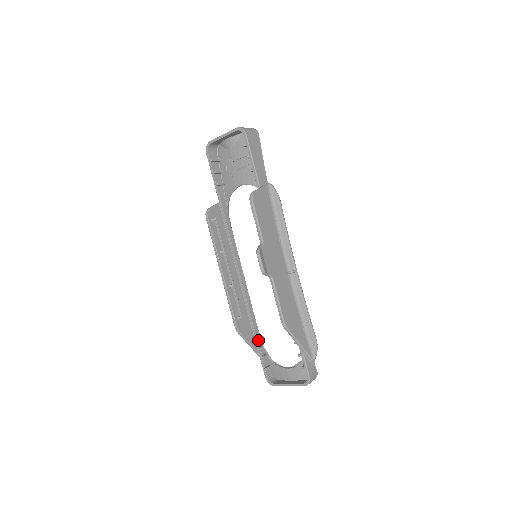
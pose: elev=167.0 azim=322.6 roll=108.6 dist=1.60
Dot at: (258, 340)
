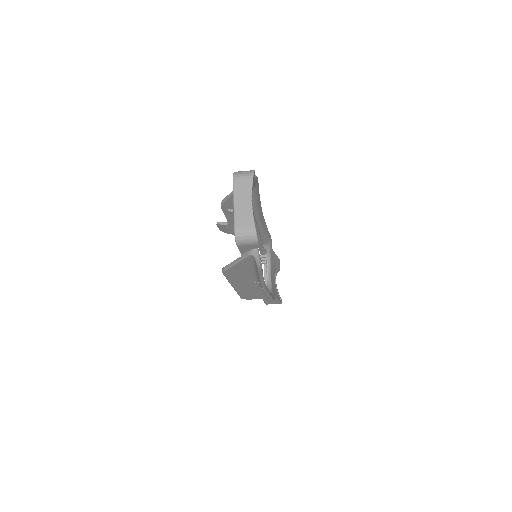
Dot at: occluded
